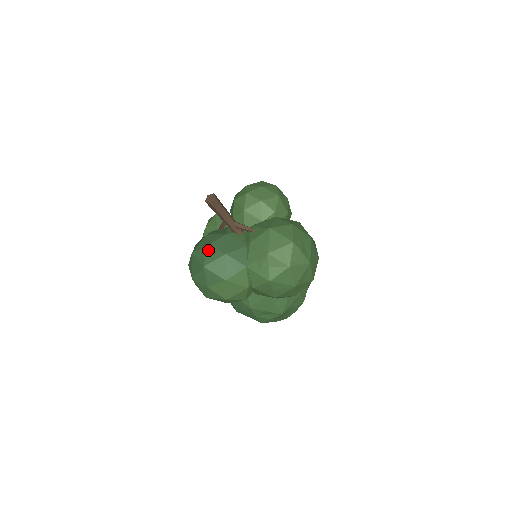
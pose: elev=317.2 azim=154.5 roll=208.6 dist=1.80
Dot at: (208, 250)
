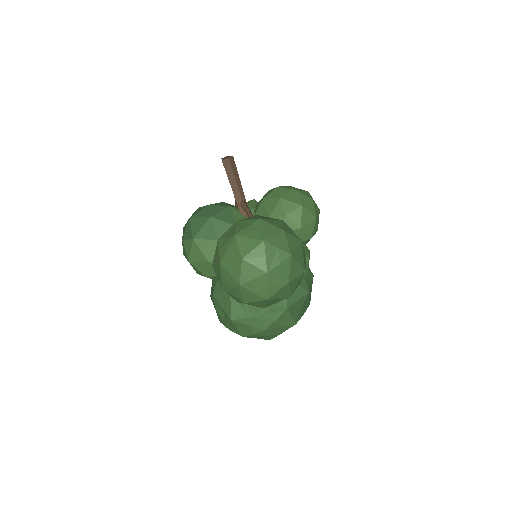
Dot at: (205, 208)
